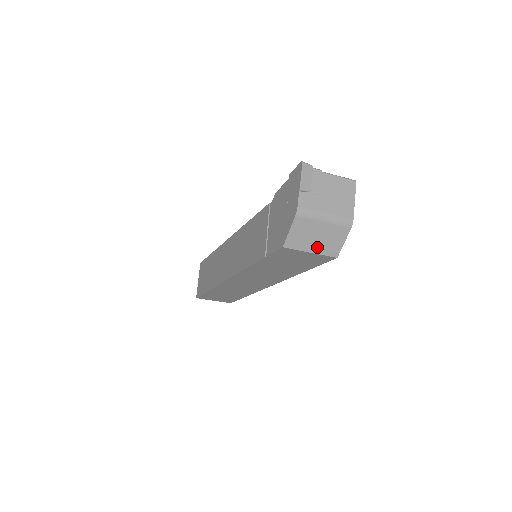
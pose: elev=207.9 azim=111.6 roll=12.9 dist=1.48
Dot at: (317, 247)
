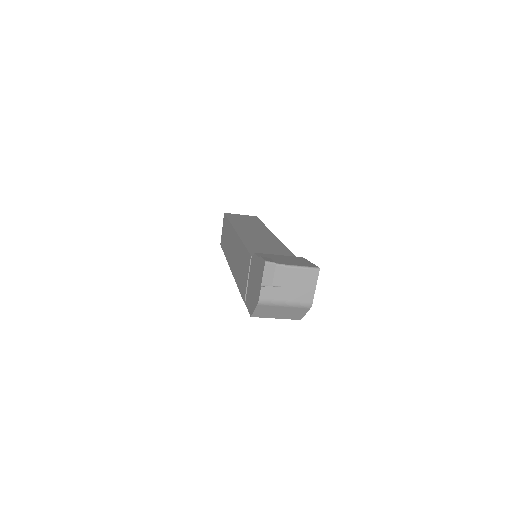
Dot at: (281, 316)
